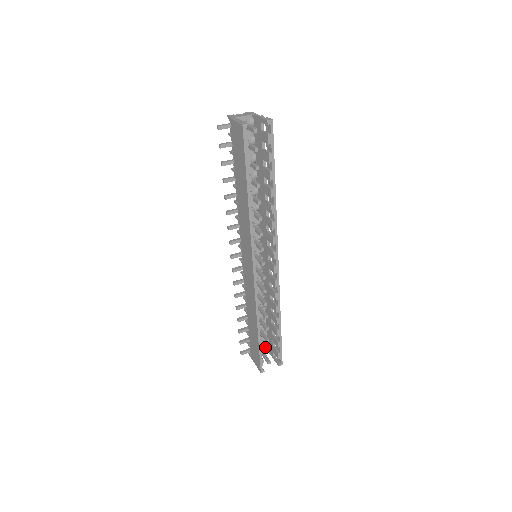
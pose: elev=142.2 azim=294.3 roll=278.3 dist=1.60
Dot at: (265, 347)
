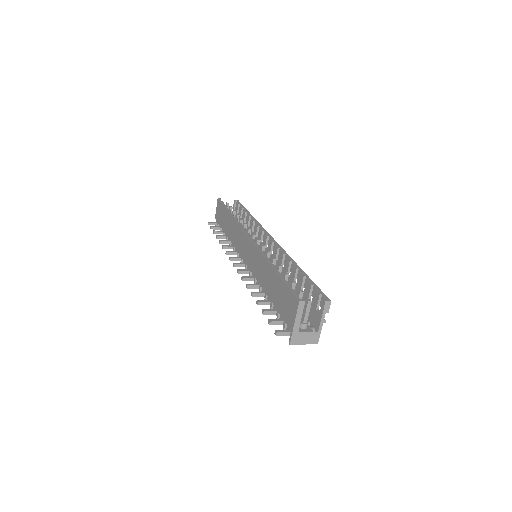
Dot at: occluded
